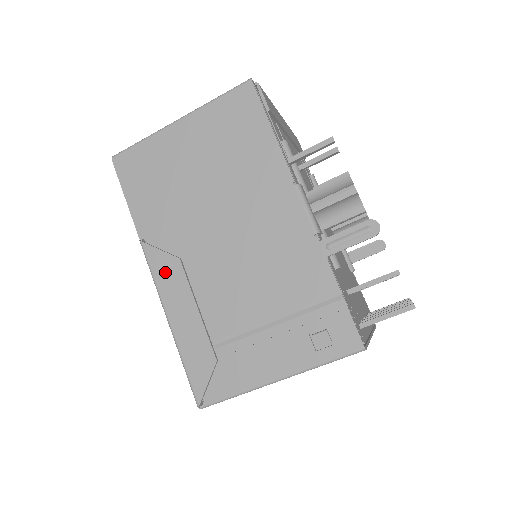
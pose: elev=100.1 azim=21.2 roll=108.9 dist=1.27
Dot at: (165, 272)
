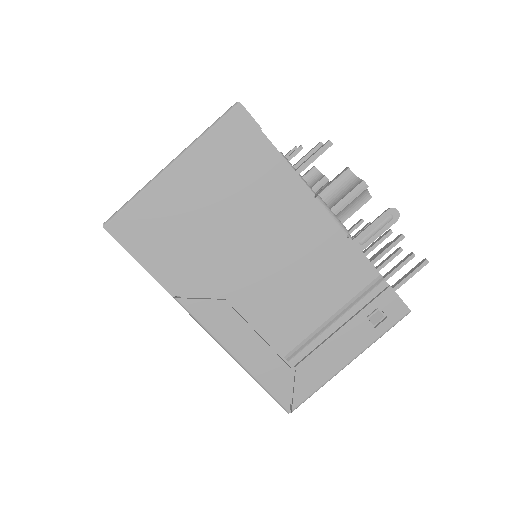
Dot at: (214, 317)
